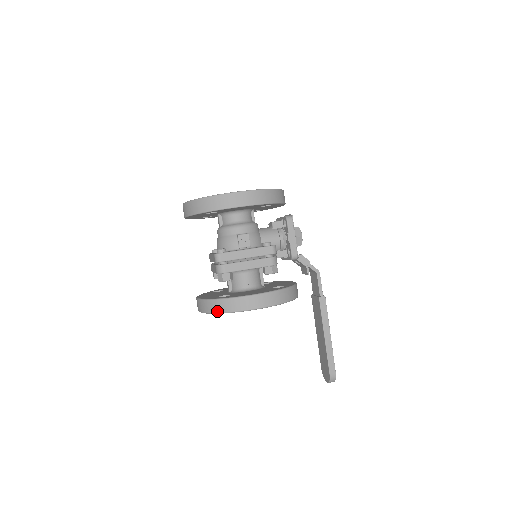
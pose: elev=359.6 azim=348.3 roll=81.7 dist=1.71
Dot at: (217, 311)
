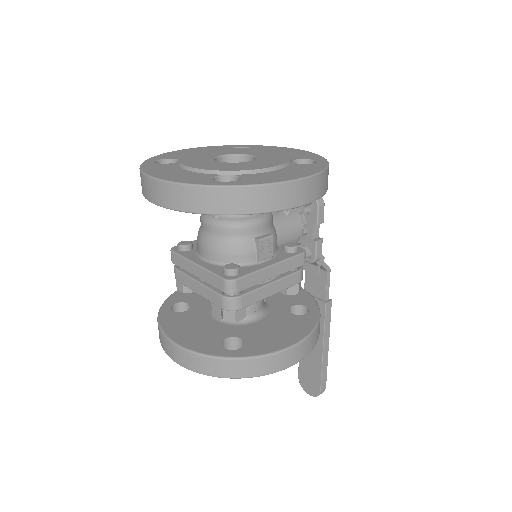
Dot at: (231, 376)
